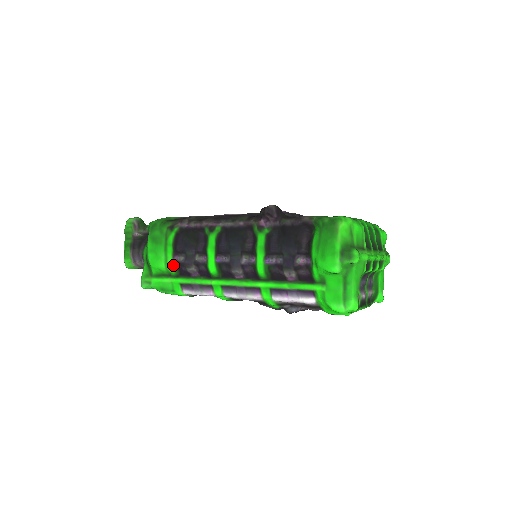
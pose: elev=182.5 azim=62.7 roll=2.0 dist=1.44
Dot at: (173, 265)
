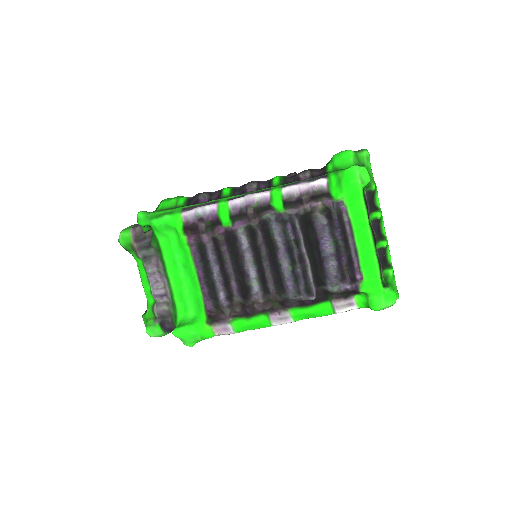
Dot at: (185, 199)
